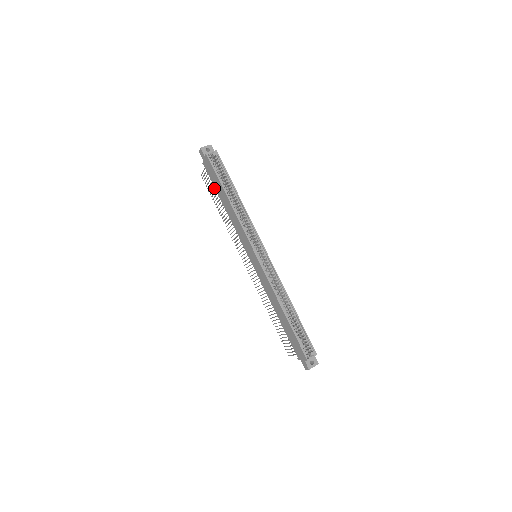
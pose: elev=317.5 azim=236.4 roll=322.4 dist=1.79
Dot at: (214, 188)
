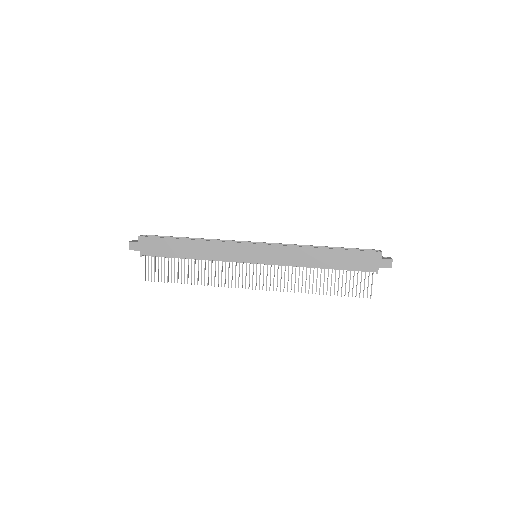
Dot at: (168, 265)
